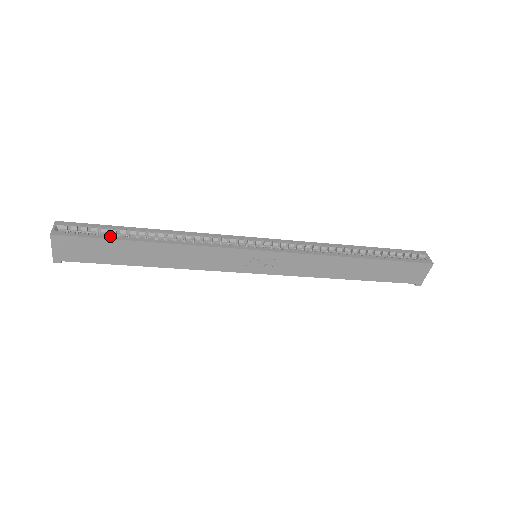
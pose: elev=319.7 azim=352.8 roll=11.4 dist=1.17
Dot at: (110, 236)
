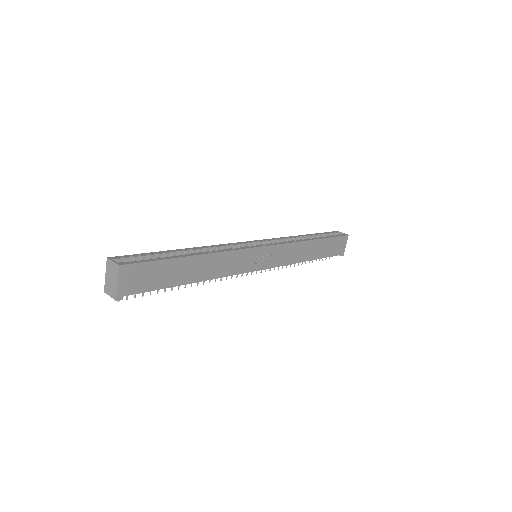
Dot at: (164, 257)
